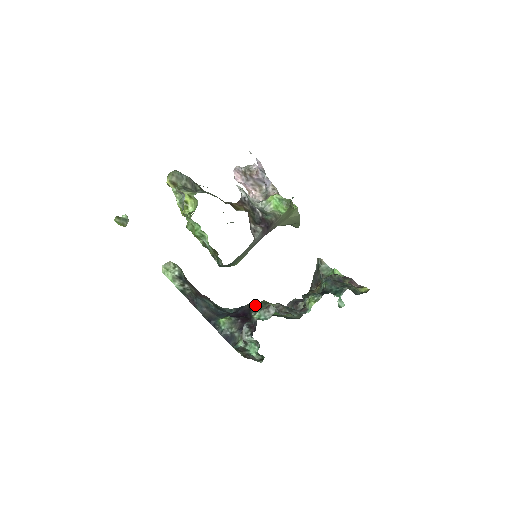
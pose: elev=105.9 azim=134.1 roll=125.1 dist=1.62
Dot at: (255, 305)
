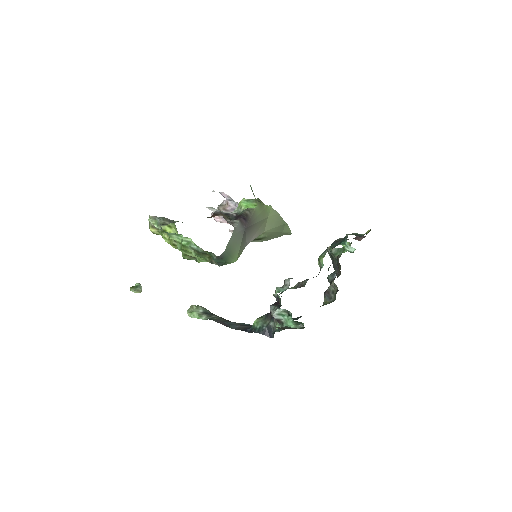
Dot at: occluded
